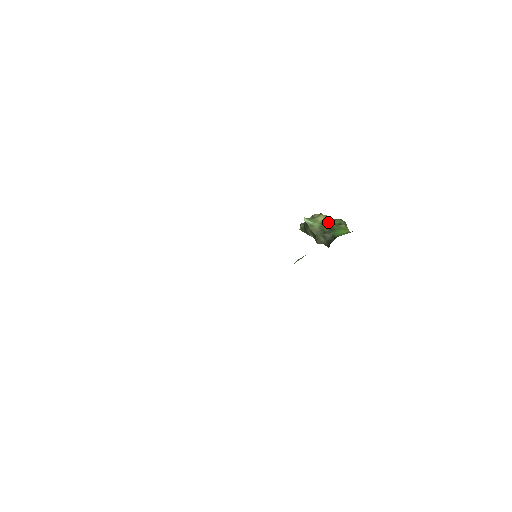
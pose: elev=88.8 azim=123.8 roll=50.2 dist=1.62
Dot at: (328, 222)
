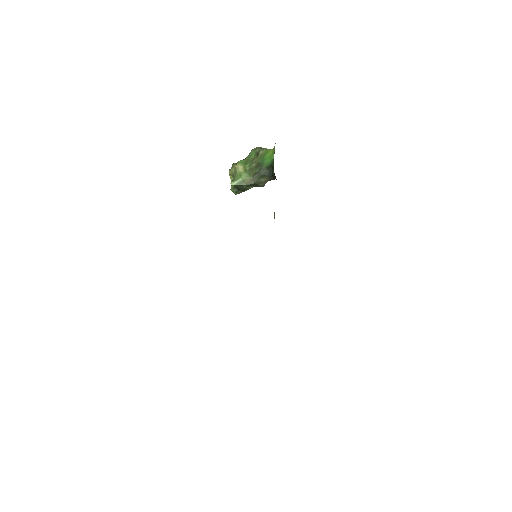
Dot at: (249, 164)
